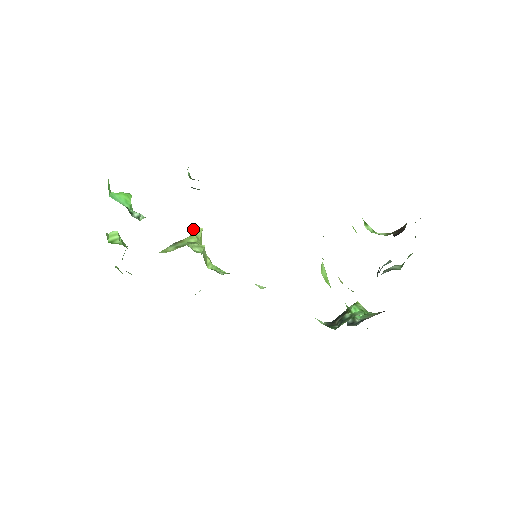
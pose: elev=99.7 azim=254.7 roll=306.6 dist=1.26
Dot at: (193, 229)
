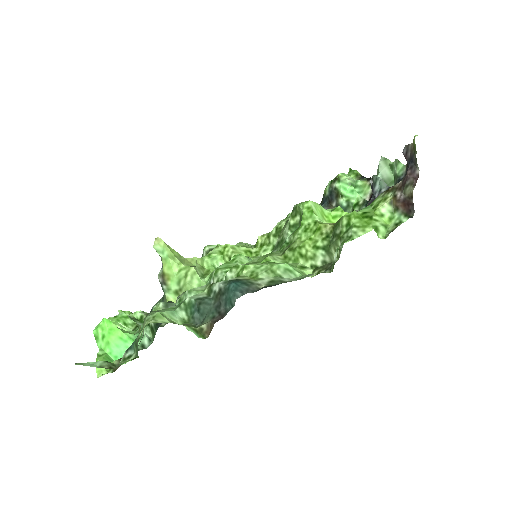
Dot at: (155, 248)
